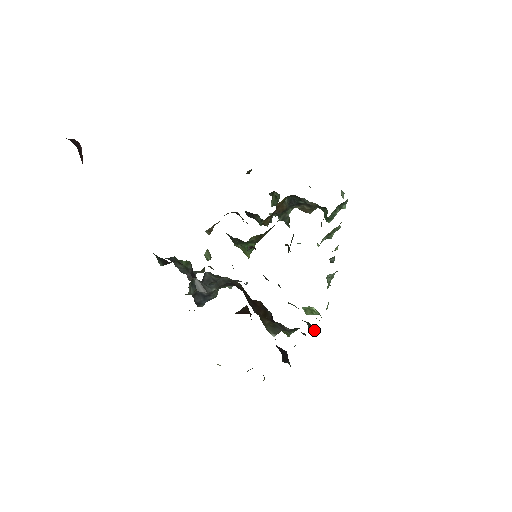
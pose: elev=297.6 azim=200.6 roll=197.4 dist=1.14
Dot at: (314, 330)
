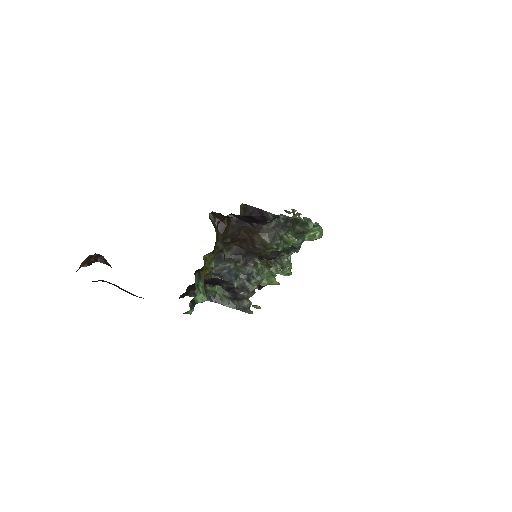
Dot at: (304, 223)
